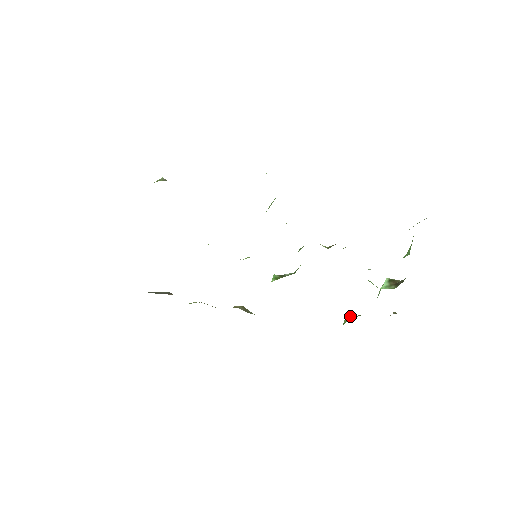
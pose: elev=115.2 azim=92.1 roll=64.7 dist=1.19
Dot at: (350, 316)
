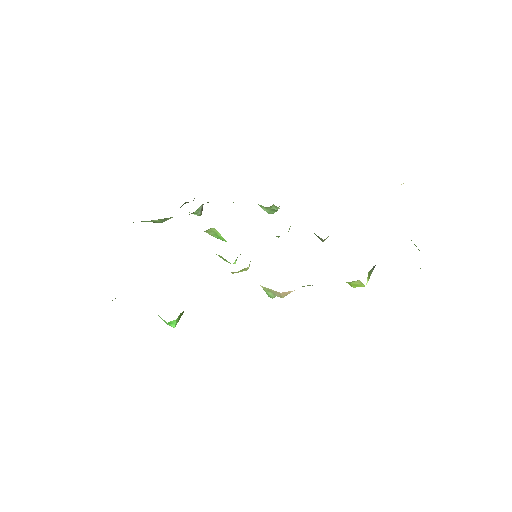
Dot at: occluded
